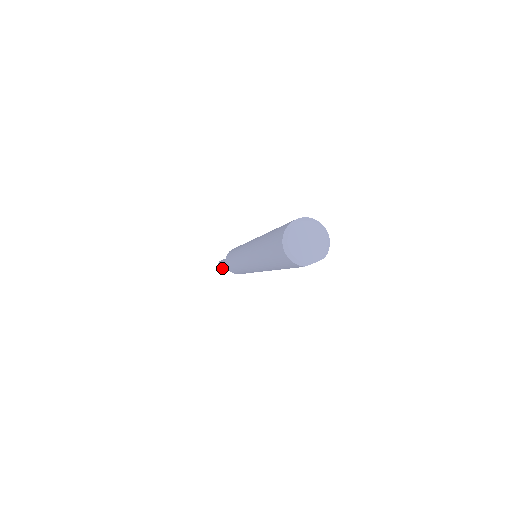
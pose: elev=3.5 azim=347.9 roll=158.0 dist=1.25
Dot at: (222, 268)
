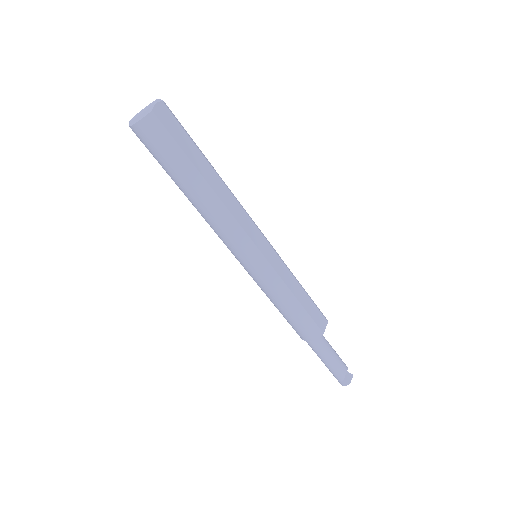
Dot at: (330, 367)
